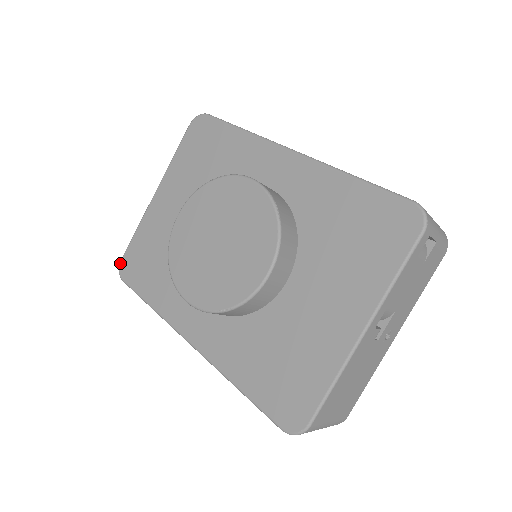
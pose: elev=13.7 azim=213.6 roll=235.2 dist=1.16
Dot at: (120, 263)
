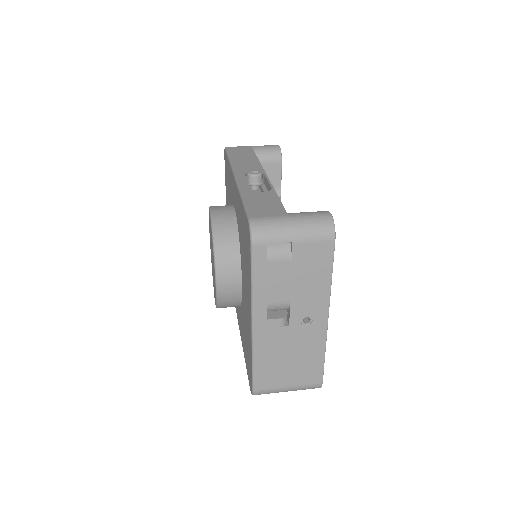
Dot at: occluded
